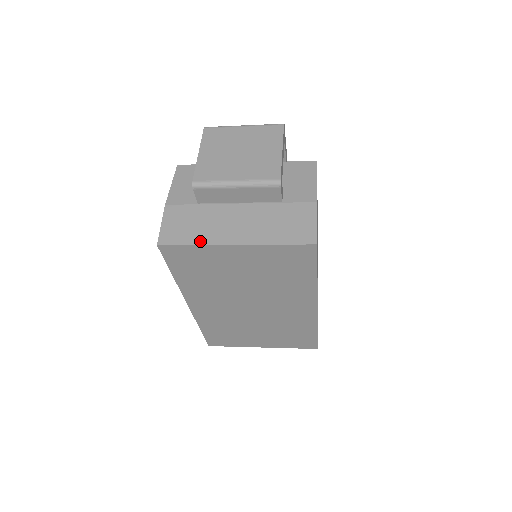
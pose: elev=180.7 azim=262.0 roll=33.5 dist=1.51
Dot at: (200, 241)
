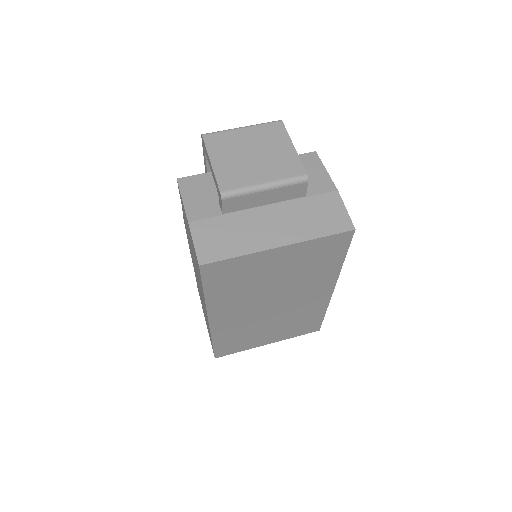
Dot at: (243, 251)
